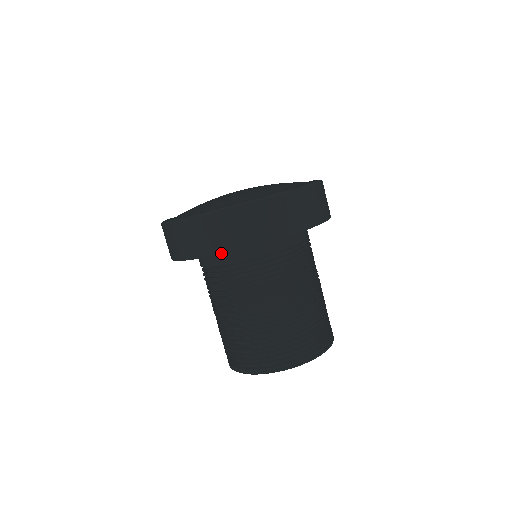
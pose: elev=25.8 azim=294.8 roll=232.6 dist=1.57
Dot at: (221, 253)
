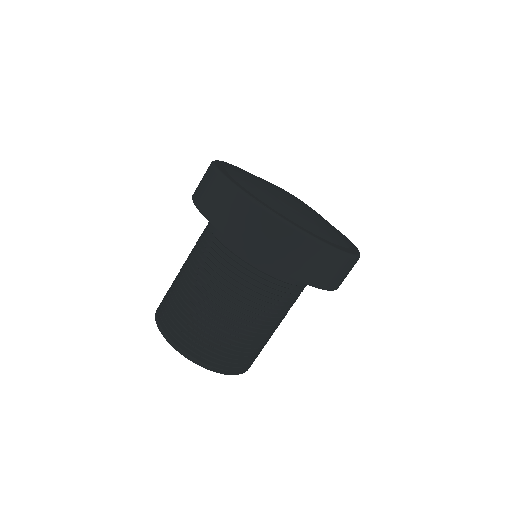
Dot at: (293, 277)
